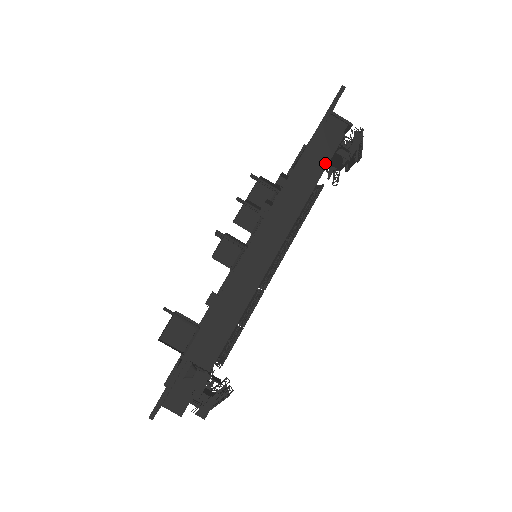
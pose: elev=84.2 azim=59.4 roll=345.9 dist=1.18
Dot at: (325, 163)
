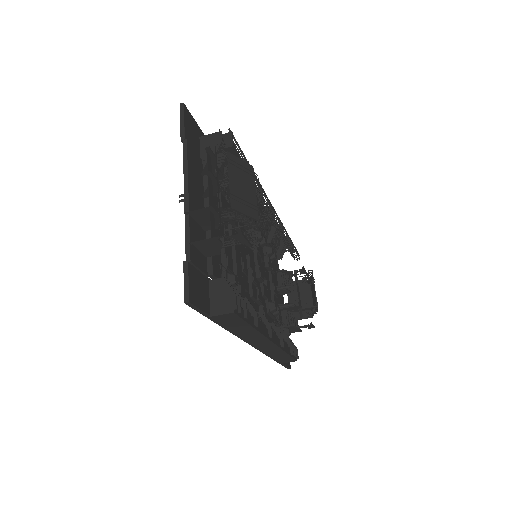
Dot at: (244, 323)
